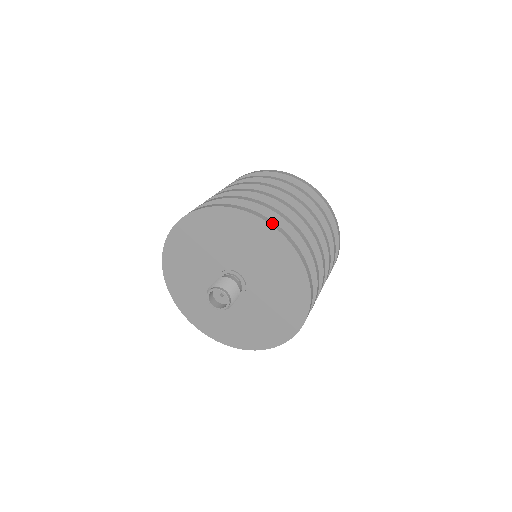
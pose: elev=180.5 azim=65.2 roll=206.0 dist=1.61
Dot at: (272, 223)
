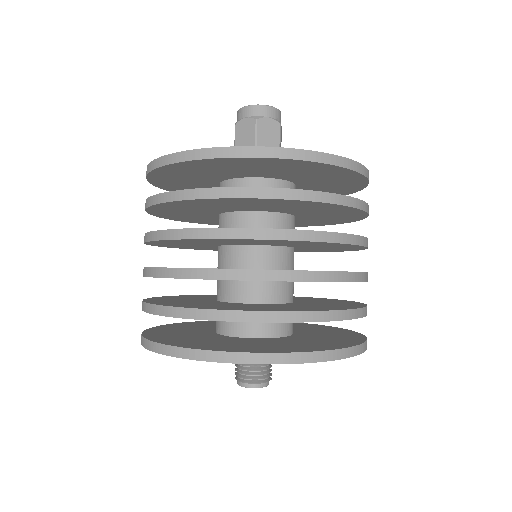
Dot at: (334, 355)
